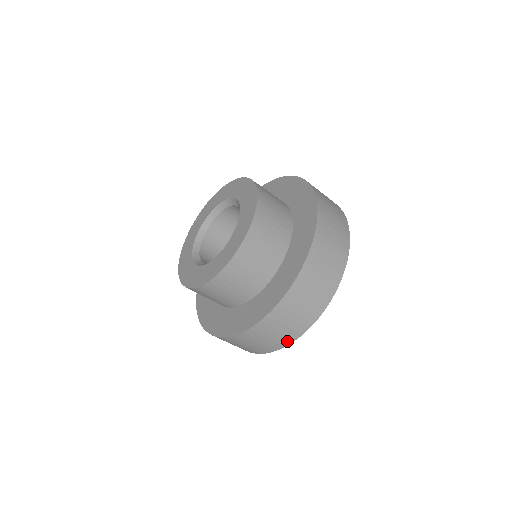
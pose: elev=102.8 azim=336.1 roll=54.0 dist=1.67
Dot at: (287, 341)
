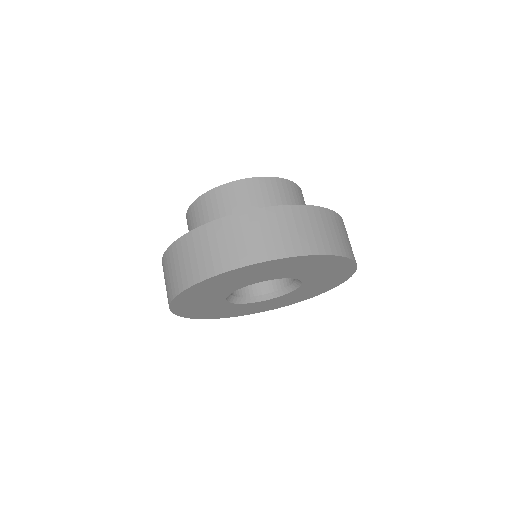
Dot at: (200, 276)
